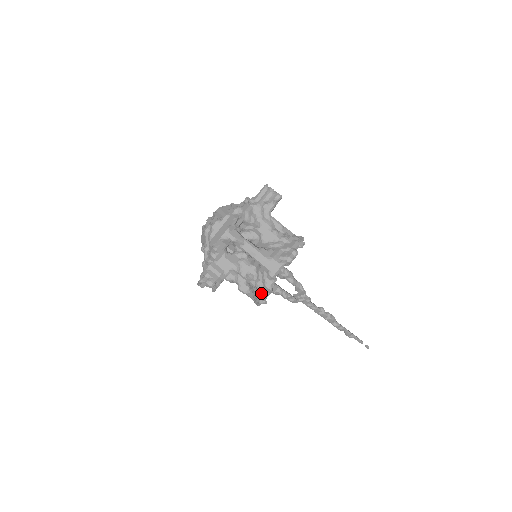
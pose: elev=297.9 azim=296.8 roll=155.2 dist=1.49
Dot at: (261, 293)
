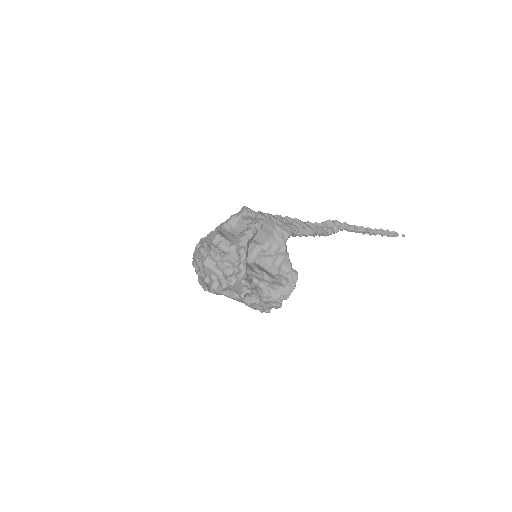
Dot at: occluded
